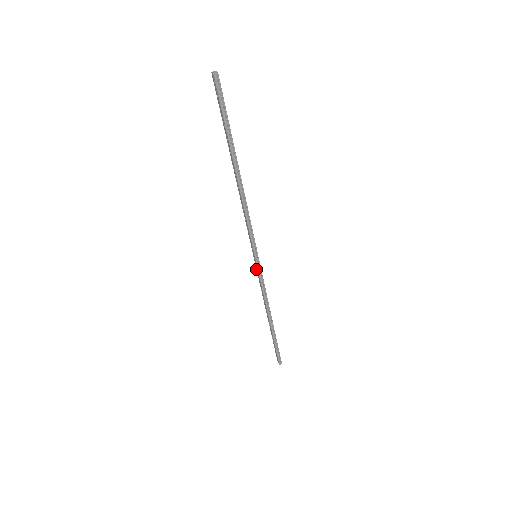
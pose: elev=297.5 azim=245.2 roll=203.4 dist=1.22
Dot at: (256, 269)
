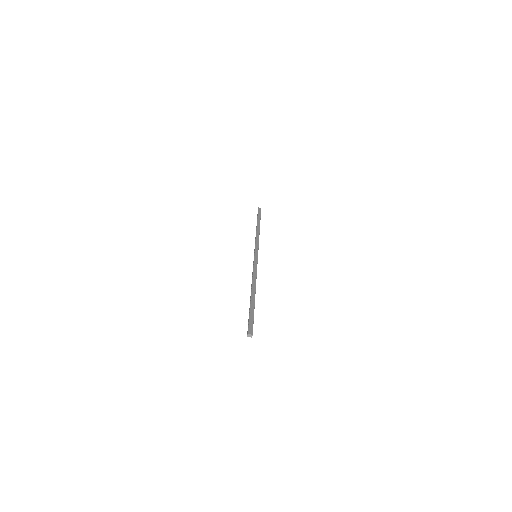
Dot at: (254, 251)
